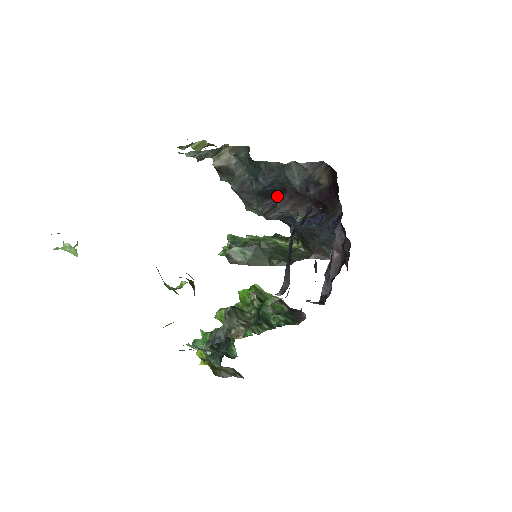
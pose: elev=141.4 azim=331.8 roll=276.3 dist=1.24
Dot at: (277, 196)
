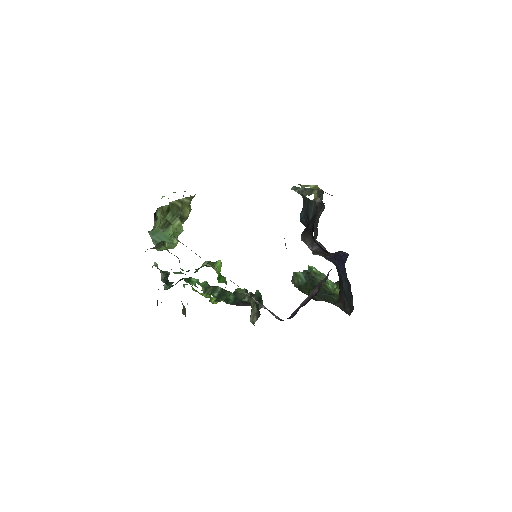
Dot at: occluded
